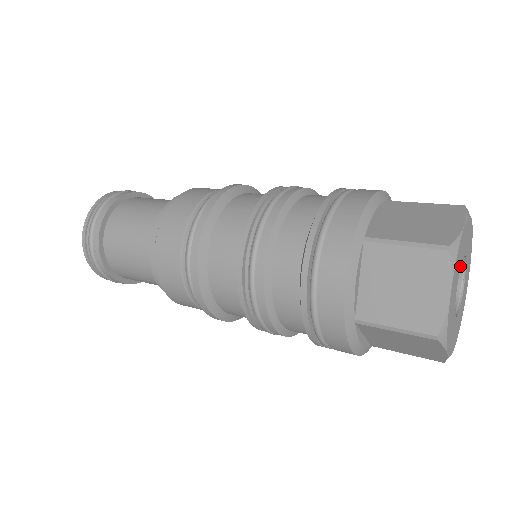
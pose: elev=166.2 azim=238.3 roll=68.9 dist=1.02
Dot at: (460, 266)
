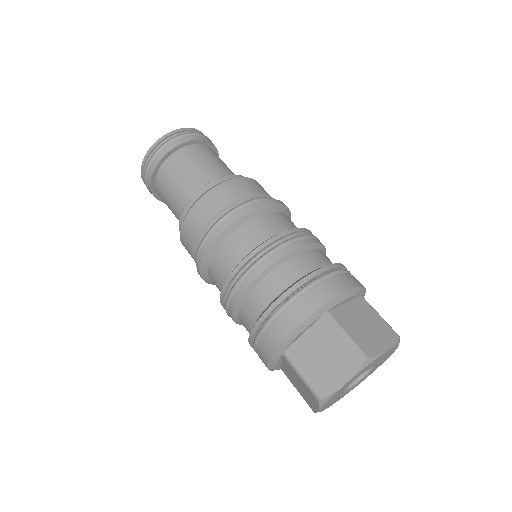
Dot at: (347, 386)
